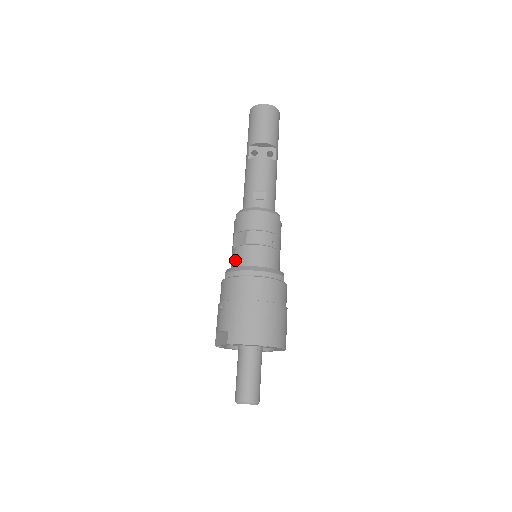
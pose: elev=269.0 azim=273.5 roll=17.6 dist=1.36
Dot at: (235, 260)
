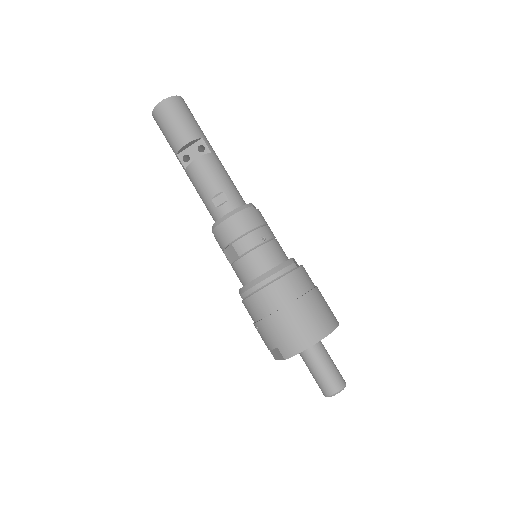
Dot at: (240, 277)
